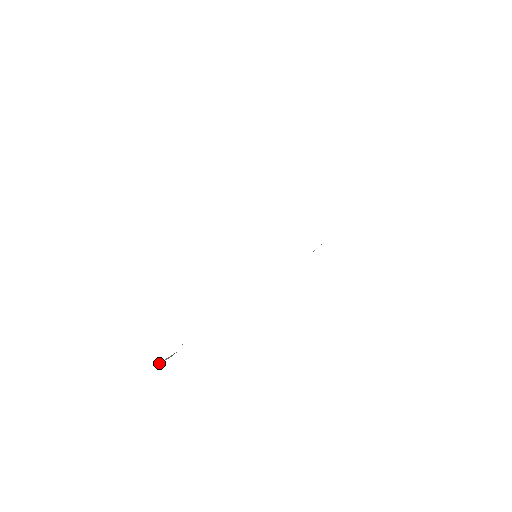
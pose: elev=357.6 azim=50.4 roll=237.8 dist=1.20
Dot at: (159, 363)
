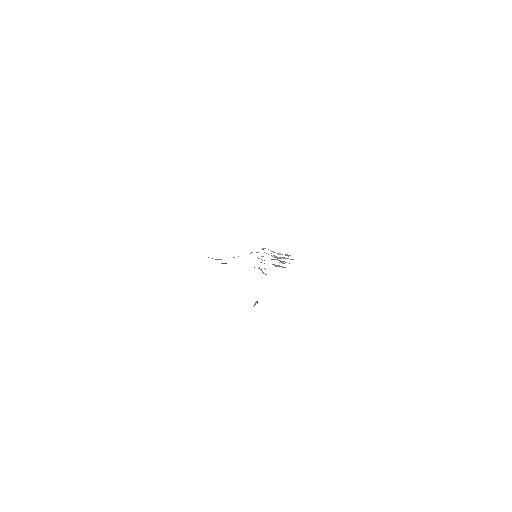
Dot at: (254, 305)
